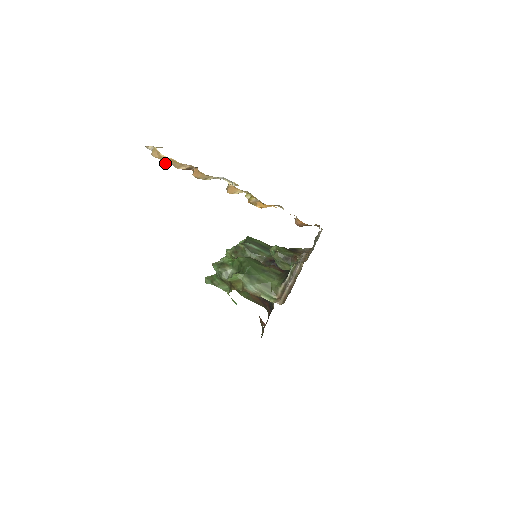
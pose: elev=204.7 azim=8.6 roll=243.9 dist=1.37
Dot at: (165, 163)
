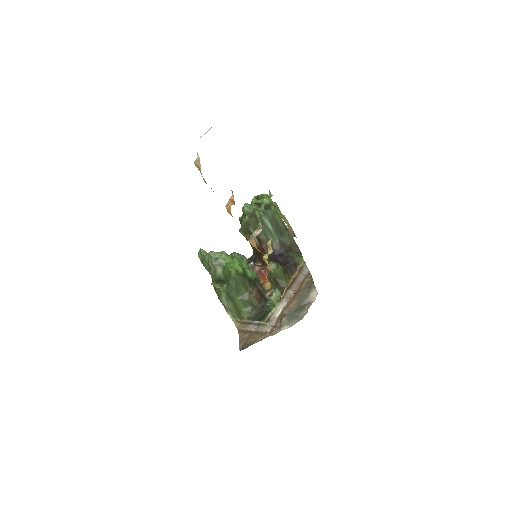
Dot at: (204, 180)
